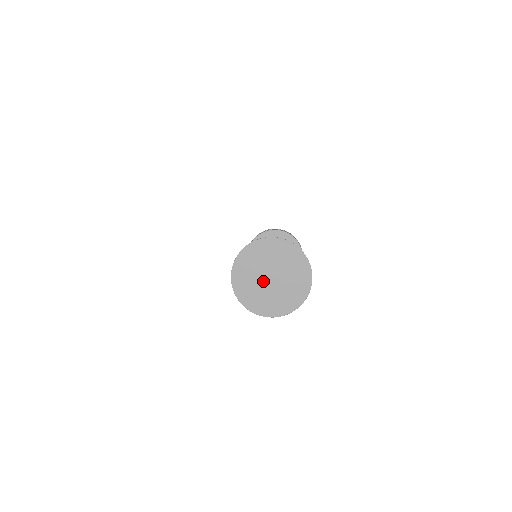
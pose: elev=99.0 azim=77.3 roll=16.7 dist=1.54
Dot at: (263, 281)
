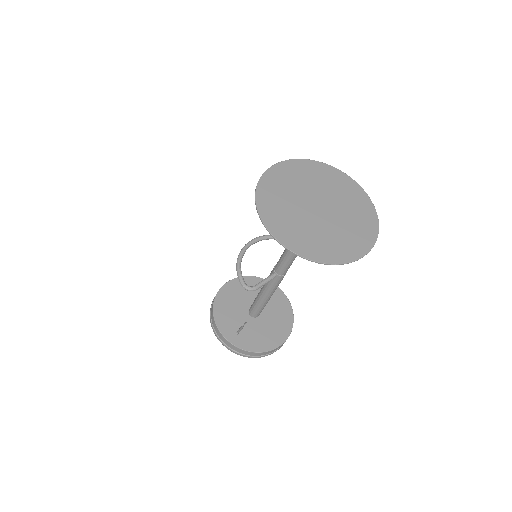
Dot at: (305, 205)
